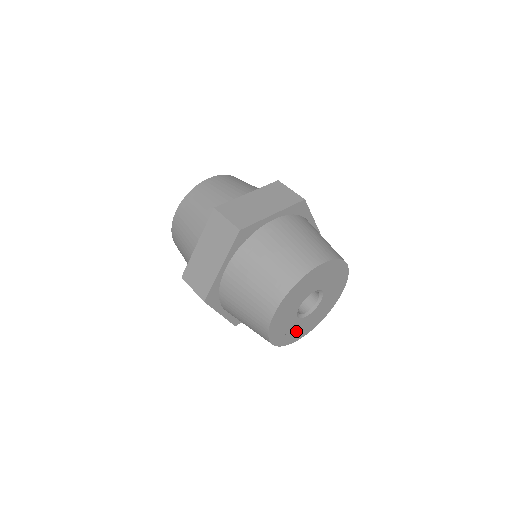
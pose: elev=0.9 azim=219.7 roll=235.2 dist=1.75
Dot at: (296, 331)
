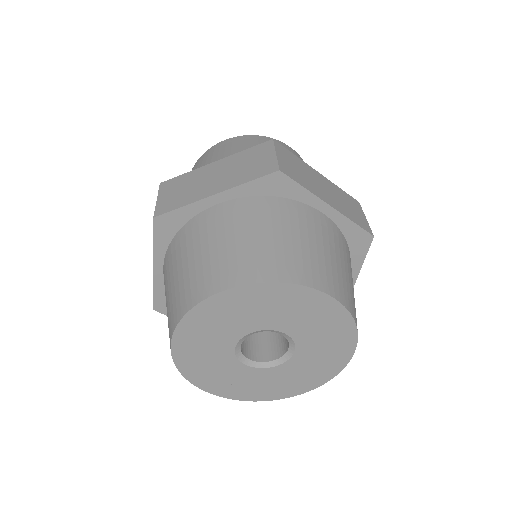
Dot at: (264, 385)
